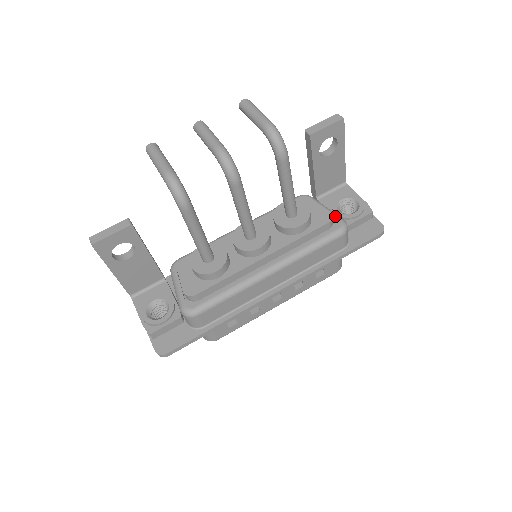
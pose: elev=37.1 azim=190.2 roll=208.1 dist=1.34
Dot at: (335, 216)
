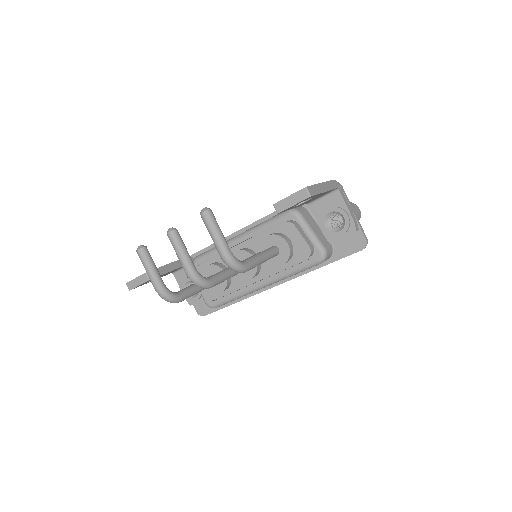
Dot at: (316, 246)
